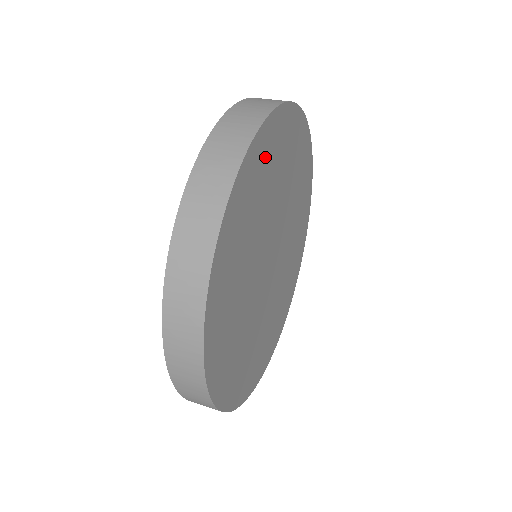
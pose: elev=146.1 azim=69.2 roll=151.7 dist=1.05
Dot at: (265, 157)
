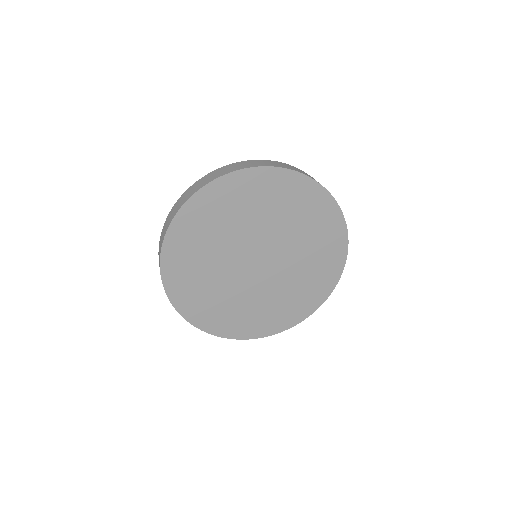
Dot at: (241, 191)
